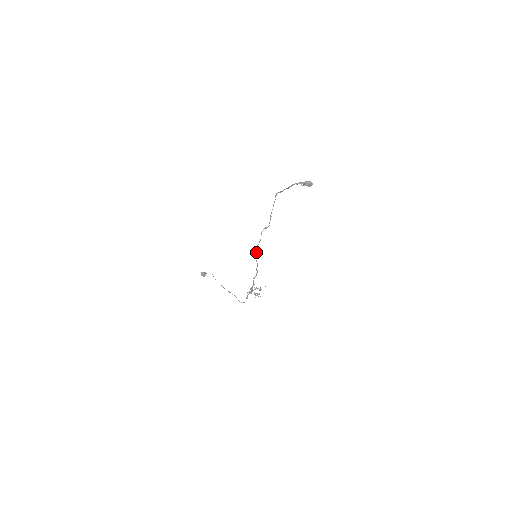
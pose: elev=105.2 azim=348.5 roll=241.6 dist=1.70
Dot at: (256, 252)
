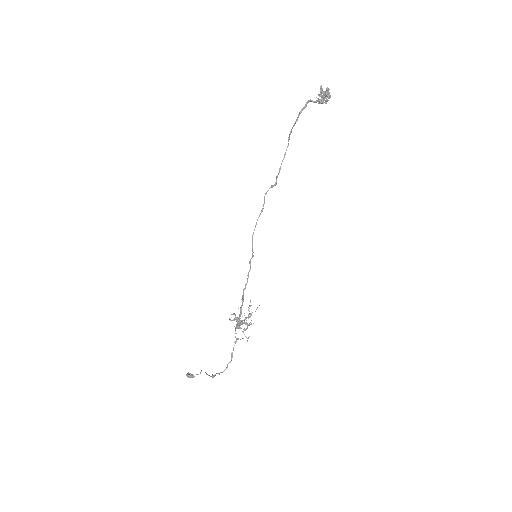
Dot at: (254, 230)
